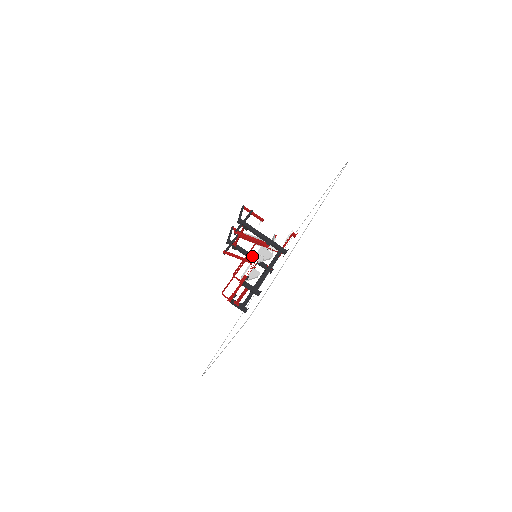
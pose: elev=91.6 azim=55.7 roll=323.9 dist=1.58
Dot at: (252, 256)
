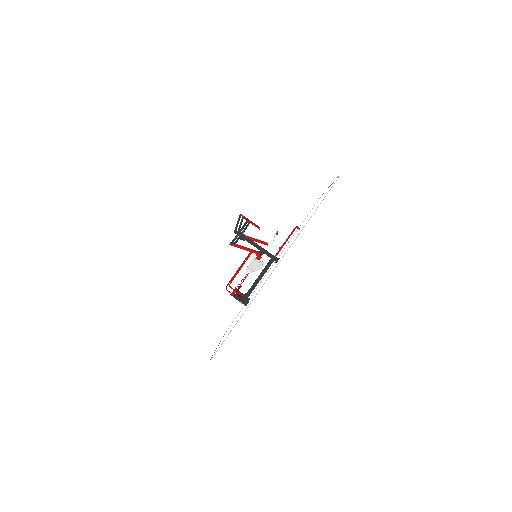
Dot at: occluded
